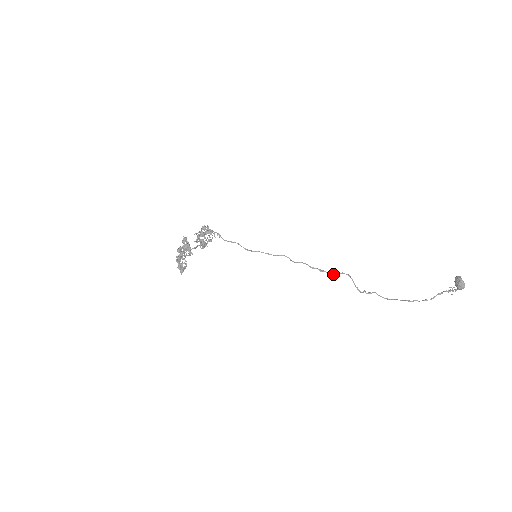
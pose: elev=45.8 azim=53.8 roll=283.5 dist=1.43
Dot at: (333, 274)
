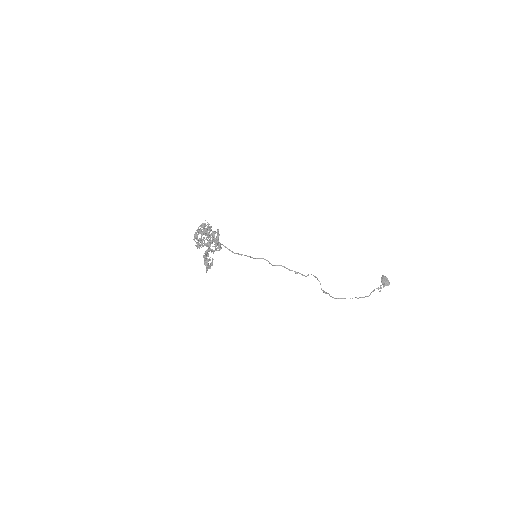
Dot at: (306, 276)
